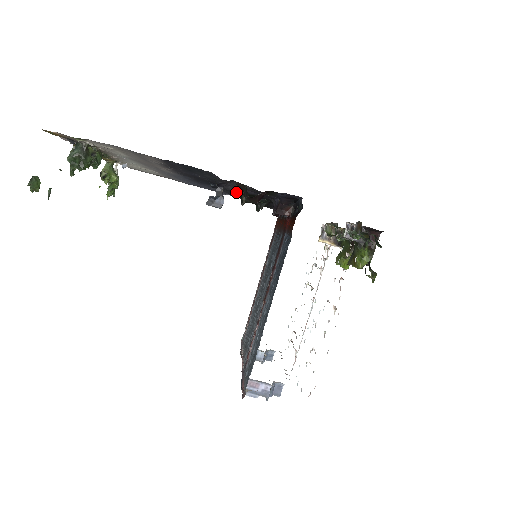
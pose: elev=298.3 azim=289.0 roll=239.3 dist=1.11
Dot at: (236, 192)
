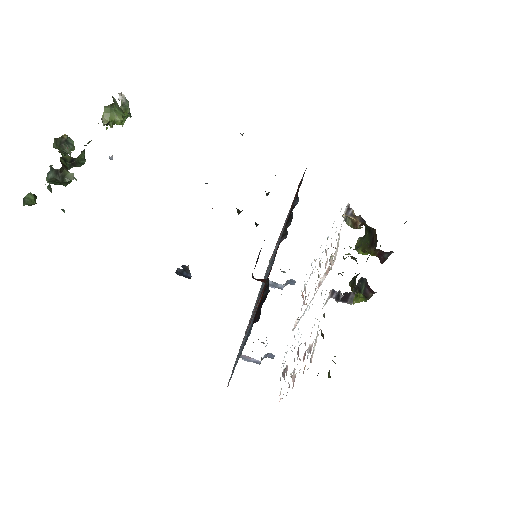
Dot at: occluded
